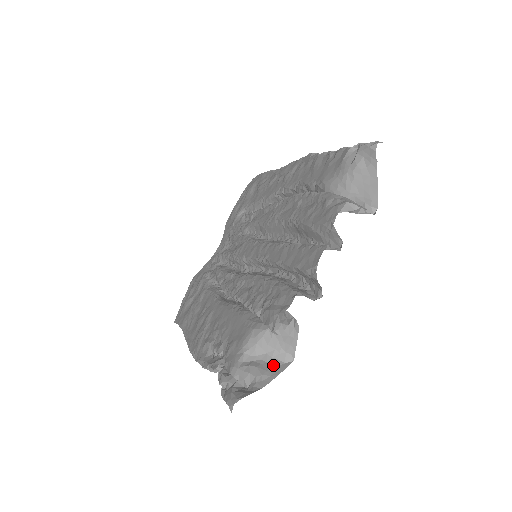
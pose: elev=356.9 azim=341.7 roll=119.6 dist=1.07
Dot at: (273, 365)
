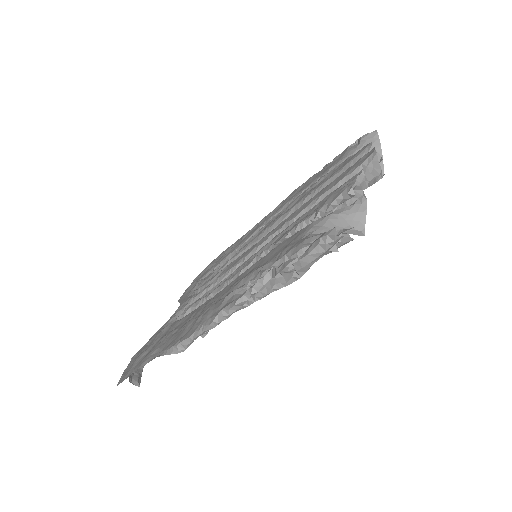
Dot at: (349, 233)
